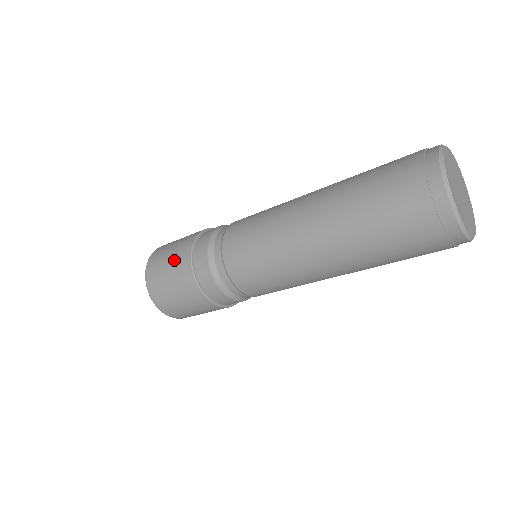
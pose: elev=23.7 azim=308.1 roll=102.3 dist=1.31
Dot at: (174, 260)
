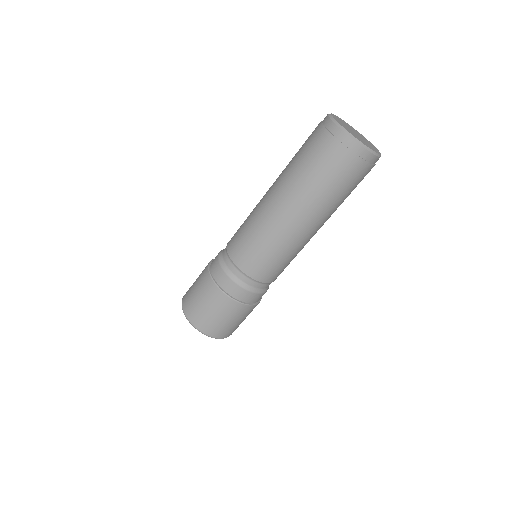
Dot at: occluded
